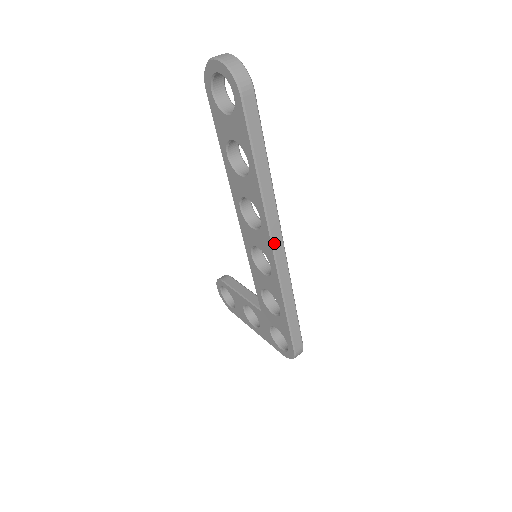
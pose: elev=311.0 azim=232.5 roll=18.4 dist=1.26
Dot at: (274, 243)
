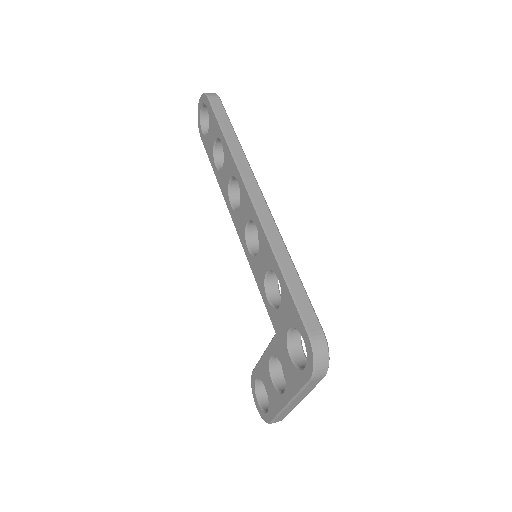
Dot at: (250, 192)
